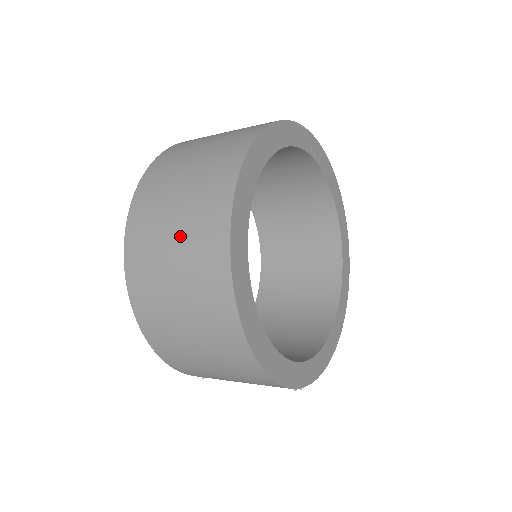
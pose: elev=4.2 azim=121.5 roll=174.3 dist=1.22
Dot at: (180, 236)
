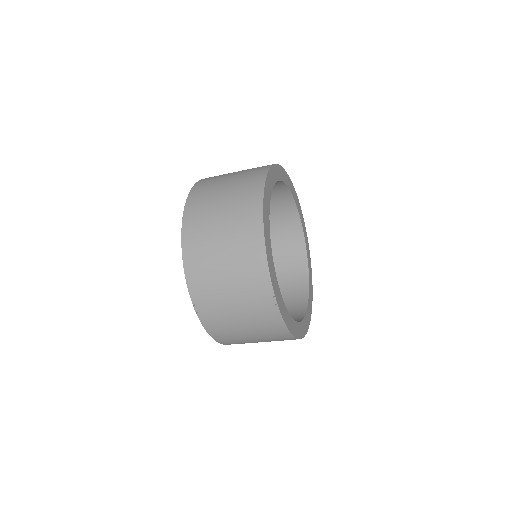
Dot at: (236, 176)
